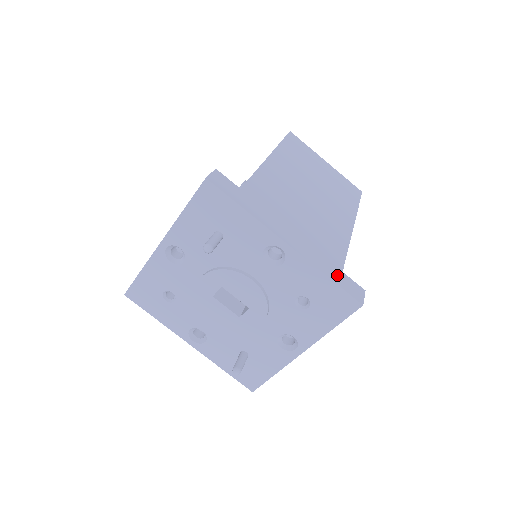
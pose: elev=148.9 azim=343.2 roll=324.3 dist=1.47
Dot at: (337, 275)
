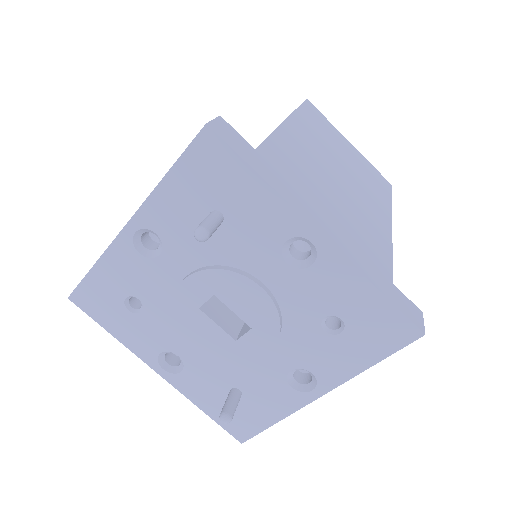
Dot at: (388, 288)
